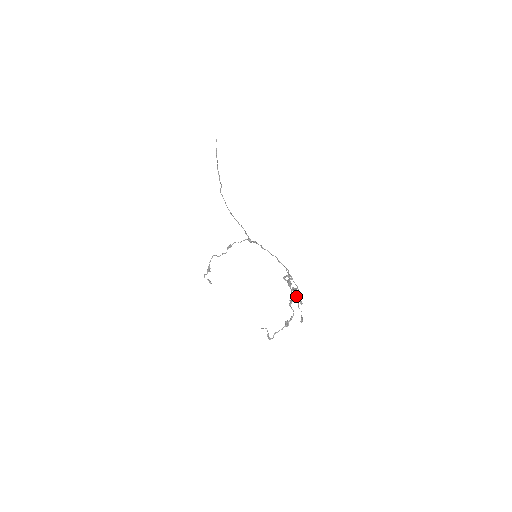
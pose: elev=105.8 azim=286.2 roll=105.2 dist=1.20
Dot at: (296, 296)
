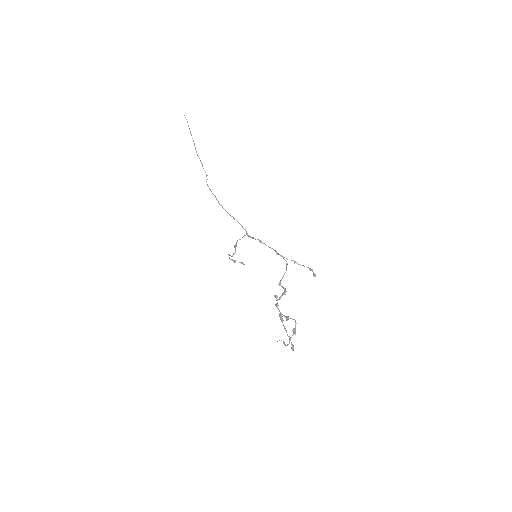
Dot at: (283, 325)
